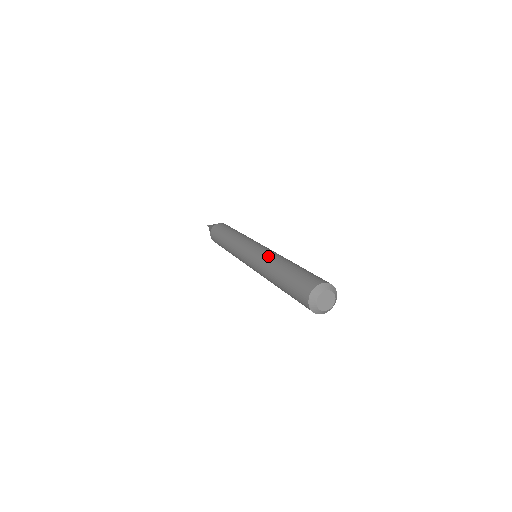
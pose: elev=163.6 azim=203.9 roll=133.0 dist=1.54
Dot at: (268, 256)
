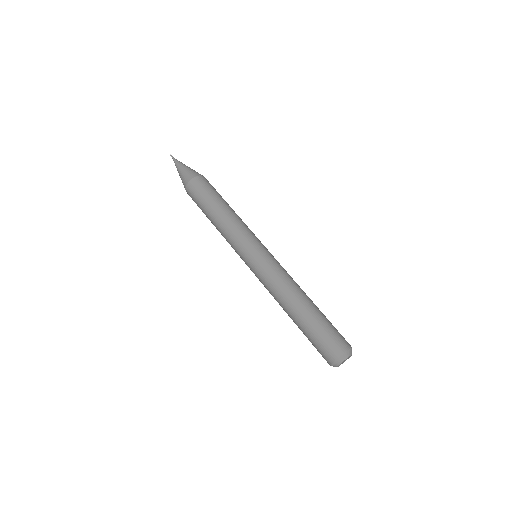
Dot at: (273, 290)
